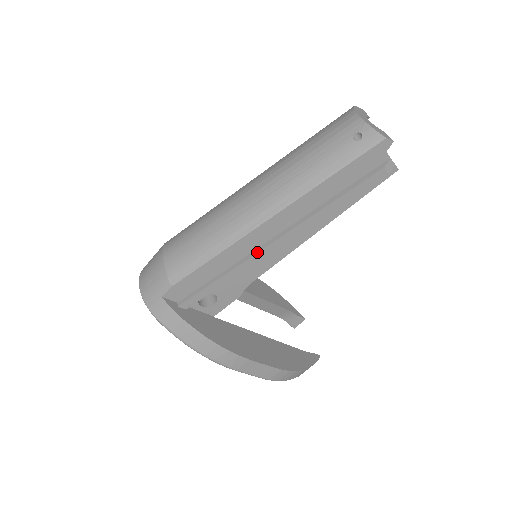
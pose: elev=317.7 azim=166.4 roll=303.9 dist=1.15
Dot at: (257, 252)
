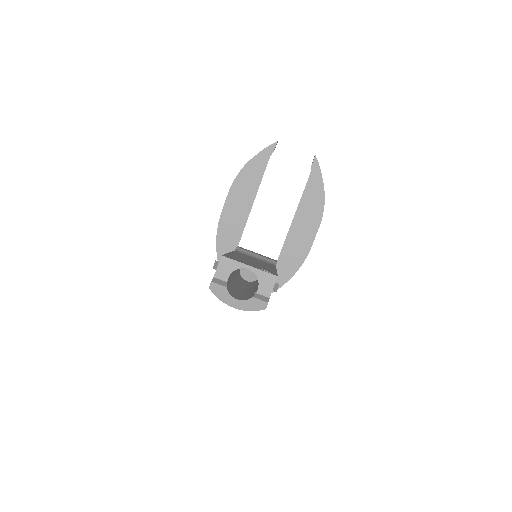
Dot at: occluded
